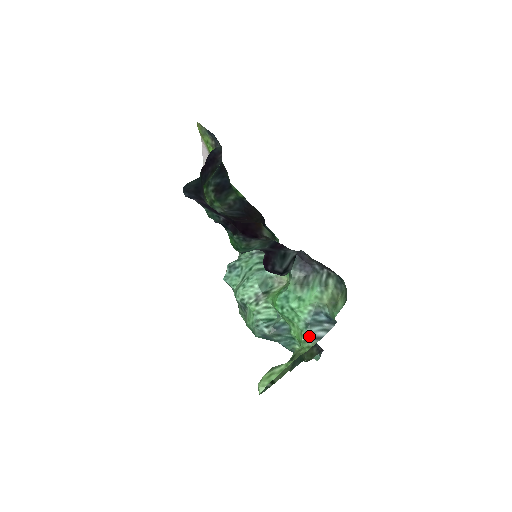
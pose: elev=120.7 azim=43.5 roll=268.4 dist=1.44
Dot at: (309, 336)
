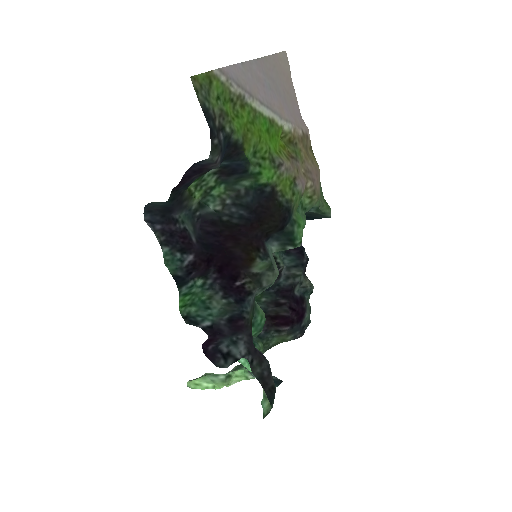
Dot at: (251, 373)
